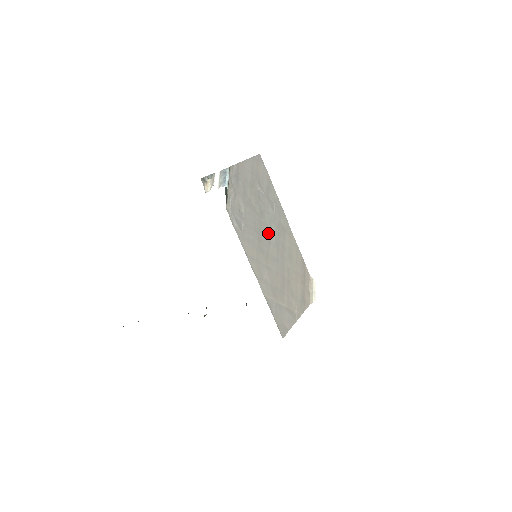
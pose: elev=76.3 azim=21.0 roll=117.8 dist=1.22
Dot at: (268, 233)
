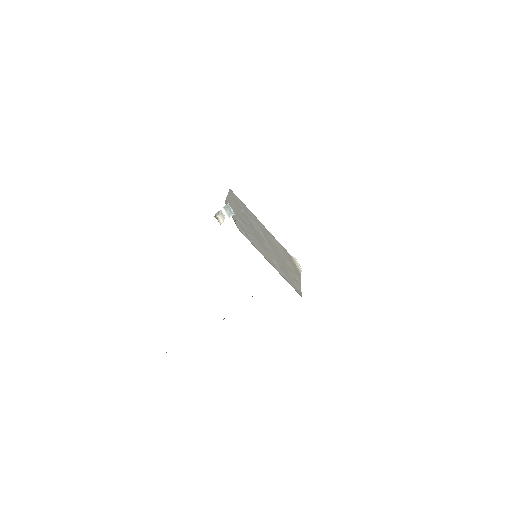
Dot at: (261, 237)
